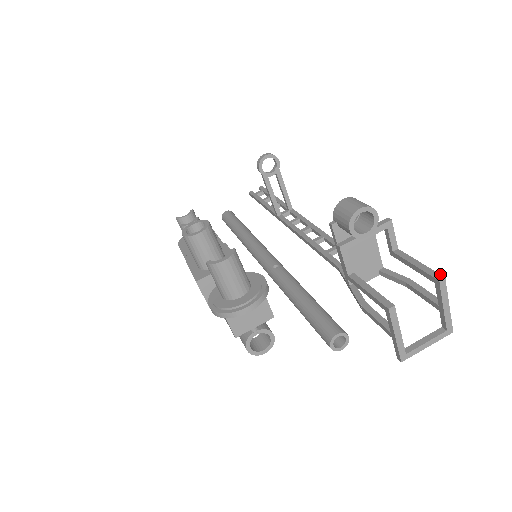
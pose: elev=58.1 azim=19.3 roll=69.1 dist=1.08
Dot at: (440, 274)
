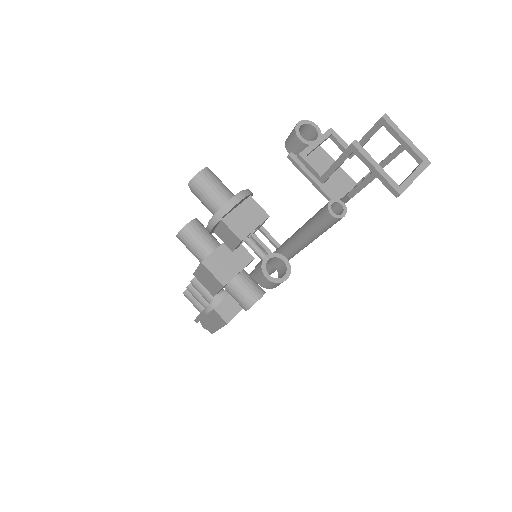
Dot at: (381, 117)
